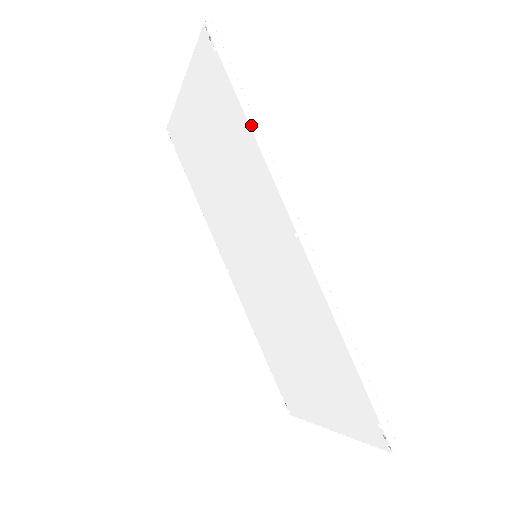
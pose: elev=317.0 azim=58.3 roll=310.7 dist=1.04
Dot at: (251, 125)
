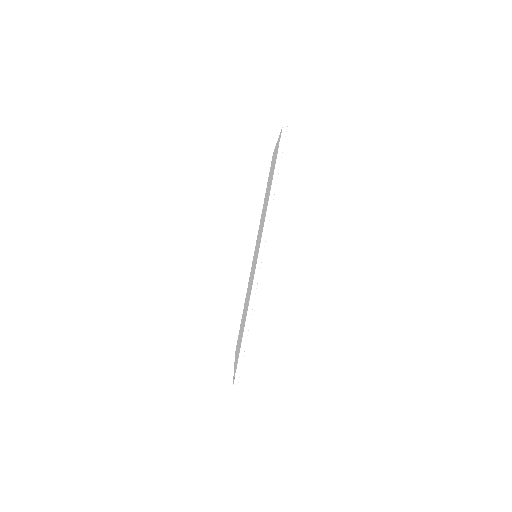
Dot at: (271, 192)
